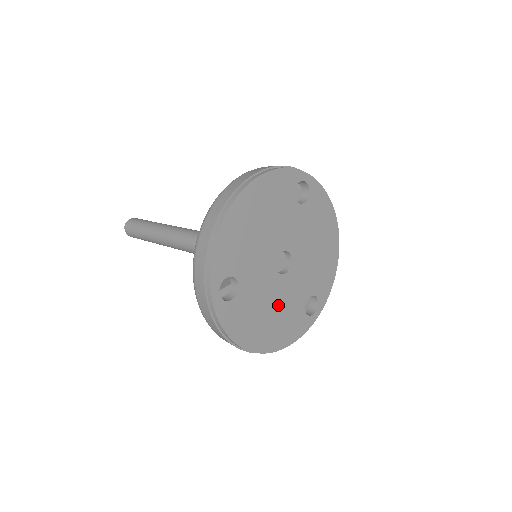
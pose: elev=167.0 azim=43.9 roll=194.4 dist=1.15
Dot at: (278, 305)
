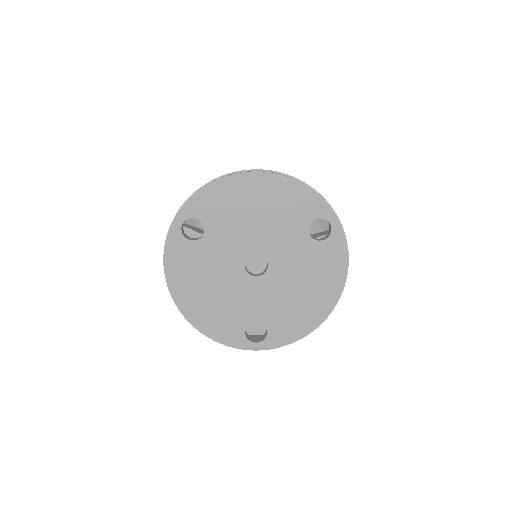
Dot at: (224, 292)
